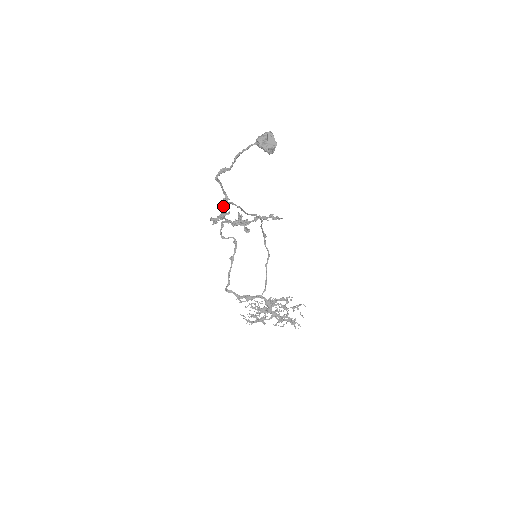
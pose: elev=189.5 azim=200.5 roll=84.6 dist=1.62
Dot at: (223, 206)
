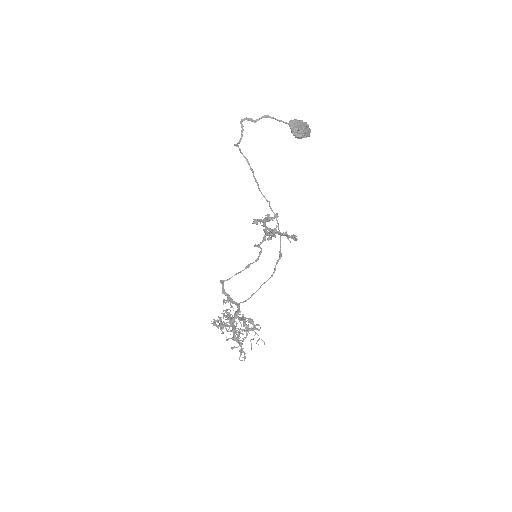
Dot at: occluded
